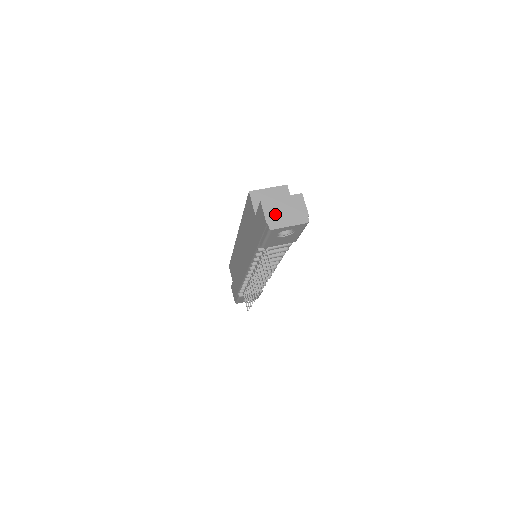
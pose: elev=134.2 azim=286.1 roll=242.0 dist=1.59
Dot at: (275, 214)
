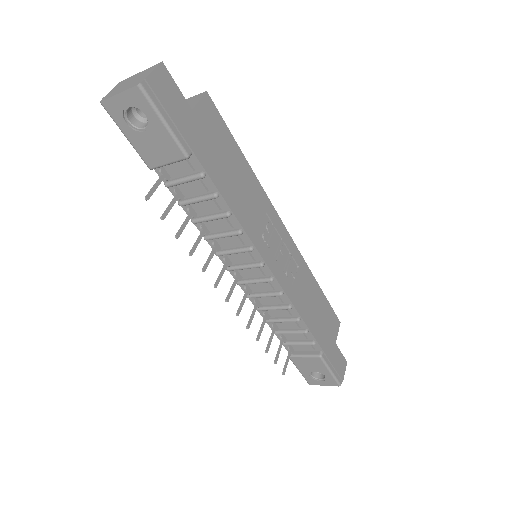
Dot at: (118, 88)
